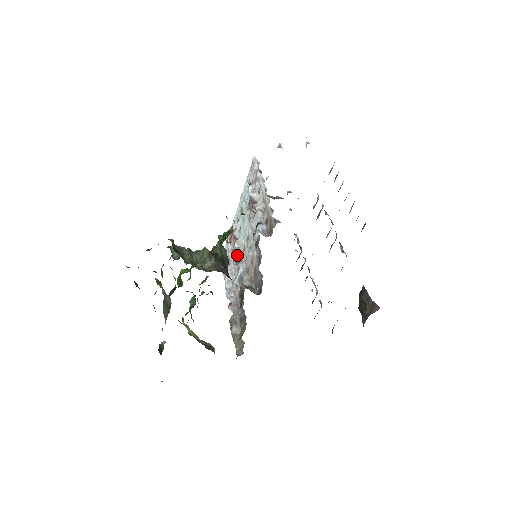
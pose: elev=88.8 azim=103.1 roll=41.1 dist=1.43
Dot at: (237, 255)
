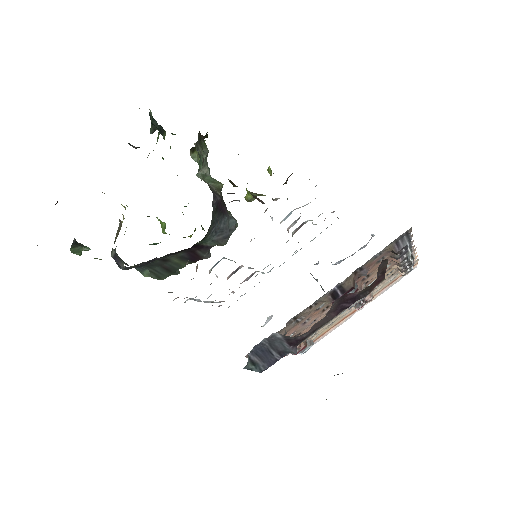
Dot at: (239, 267)
